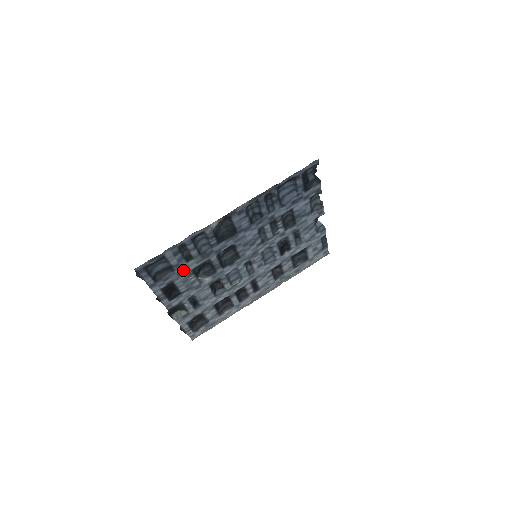
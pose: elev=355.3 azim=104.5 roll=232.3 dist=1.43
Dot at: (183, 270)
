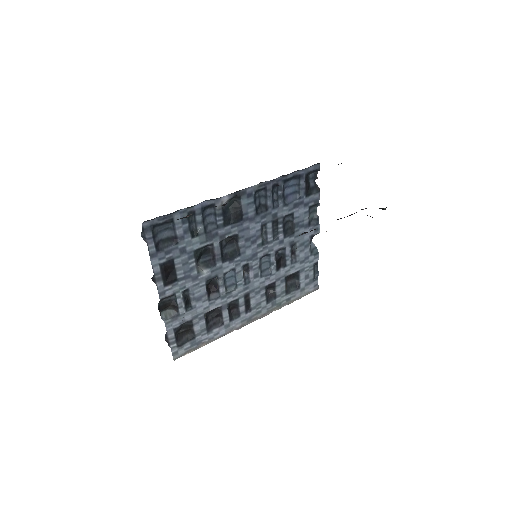
Dot at: (186, 247)
